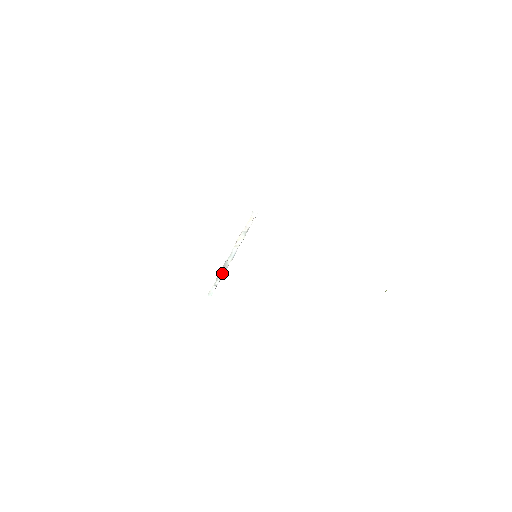
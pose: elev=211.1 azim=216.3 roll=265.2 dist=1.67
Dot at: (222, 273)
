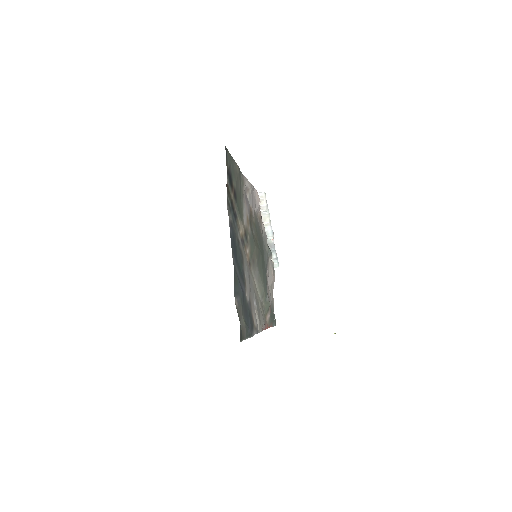
Dot at: (273, 248)
